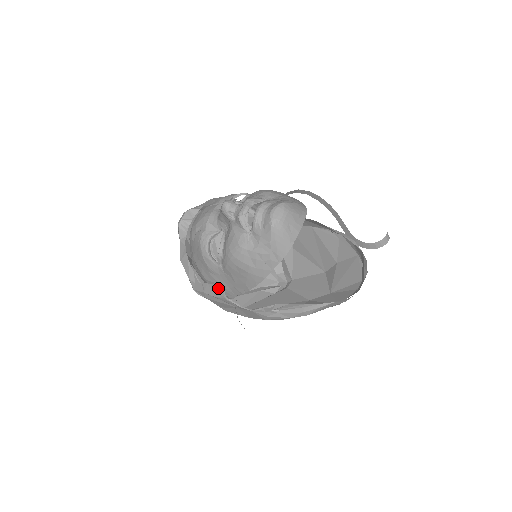
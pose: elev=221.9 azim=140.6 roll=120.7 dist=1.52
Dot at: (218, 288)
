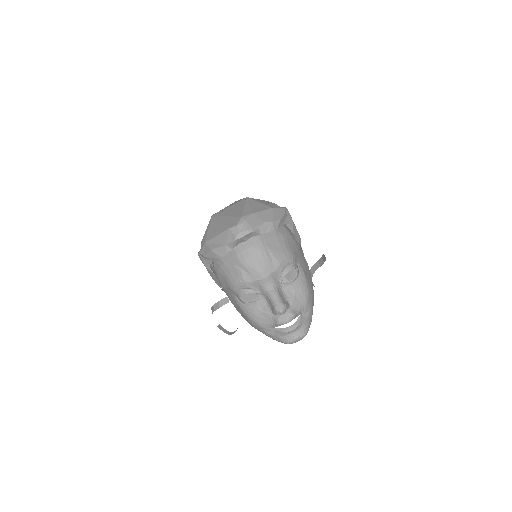
Dot at: (219, 283)
